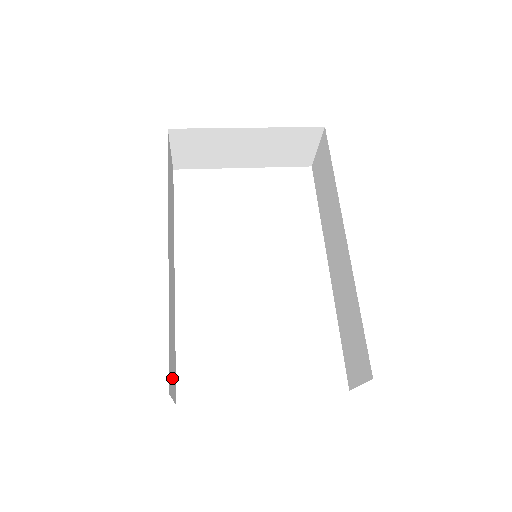
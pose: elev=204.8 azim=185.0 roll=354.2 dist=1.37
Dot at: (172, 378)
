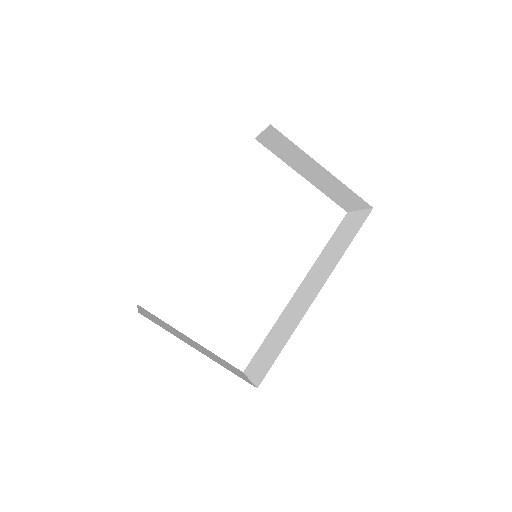
Dot at: occluded
